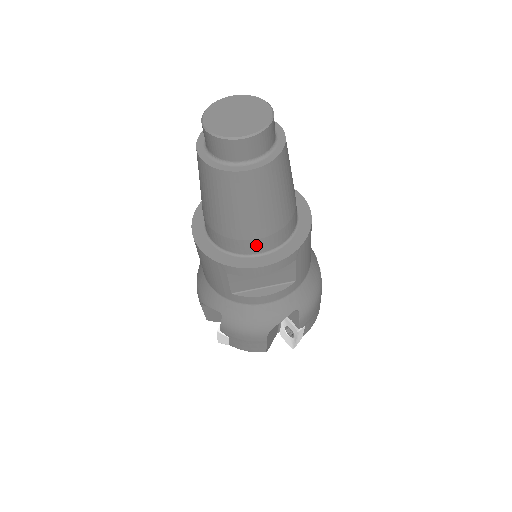
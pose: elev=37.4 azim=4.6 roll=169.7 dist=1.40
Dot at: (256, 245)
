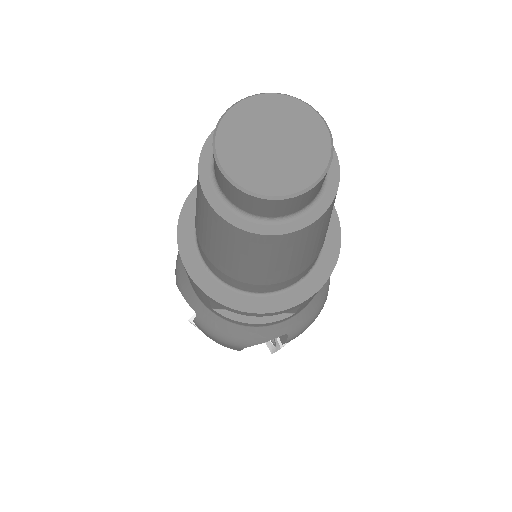
Dot at: (254, 287)
